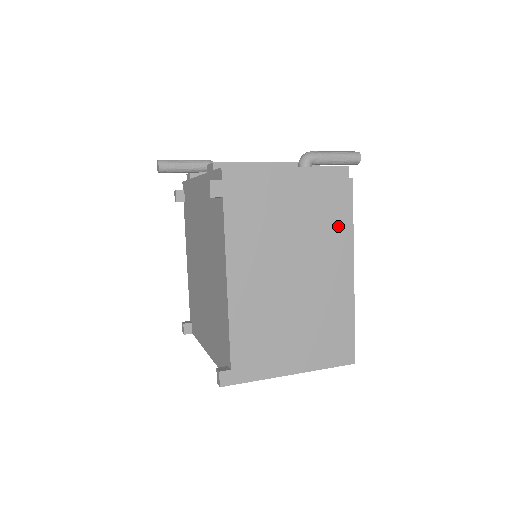
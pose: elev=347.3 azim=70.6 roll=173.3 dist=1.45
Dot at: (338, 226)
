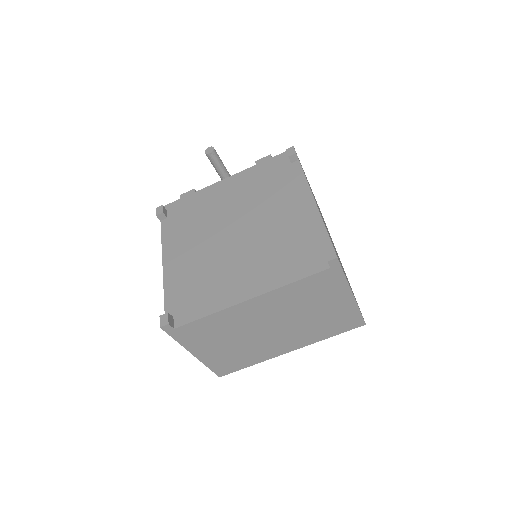
Dot at: (329, 233)
